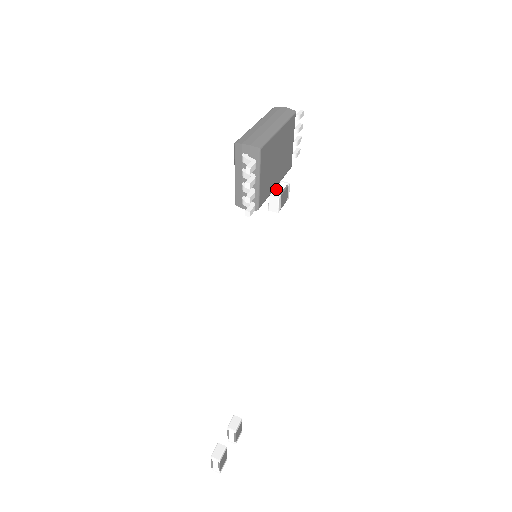
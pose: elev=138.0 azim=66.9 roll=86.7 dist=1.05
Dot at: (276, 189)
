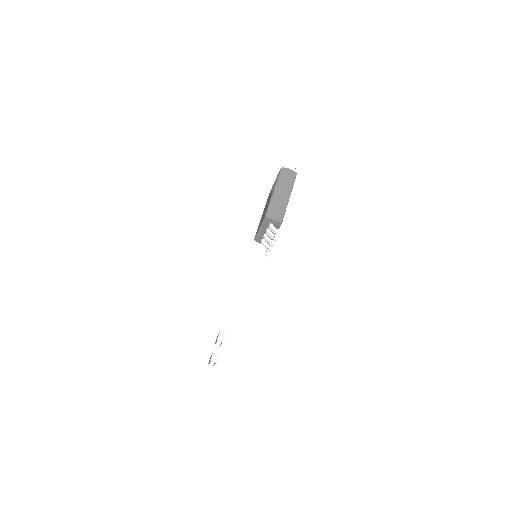
Dot at: occluded
